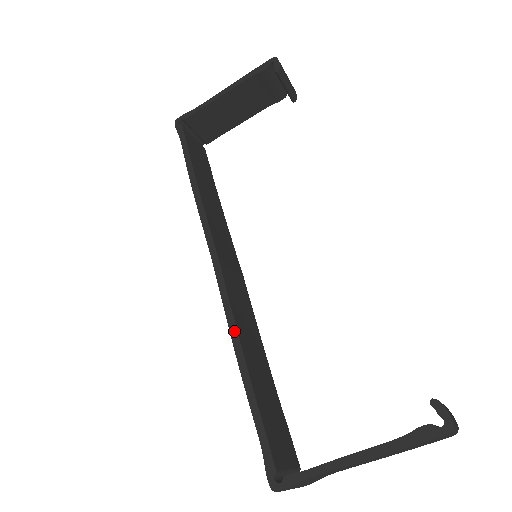
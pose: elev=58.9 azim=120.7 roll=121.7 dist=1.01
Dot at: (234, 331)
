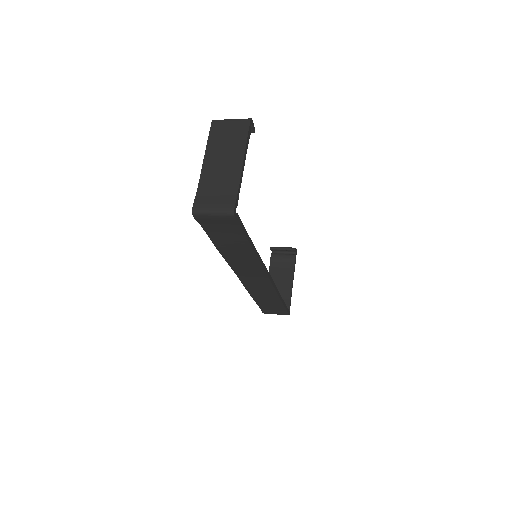
Dot at: occluded
